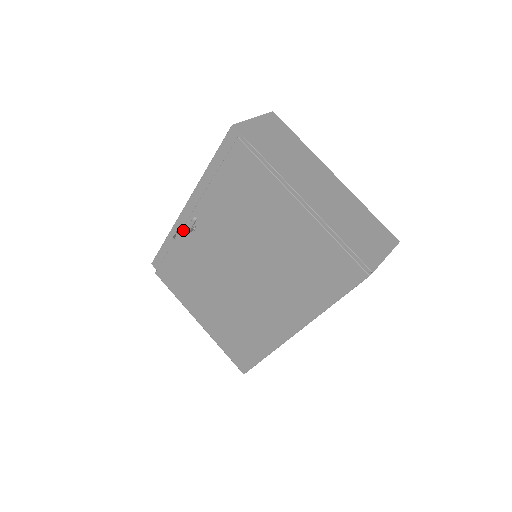
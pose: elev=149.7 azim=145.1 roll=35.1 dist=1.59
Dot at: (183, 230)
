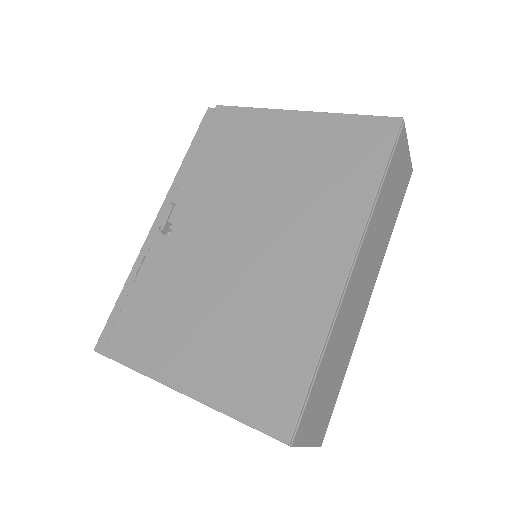
Dot at: (153, 244)
